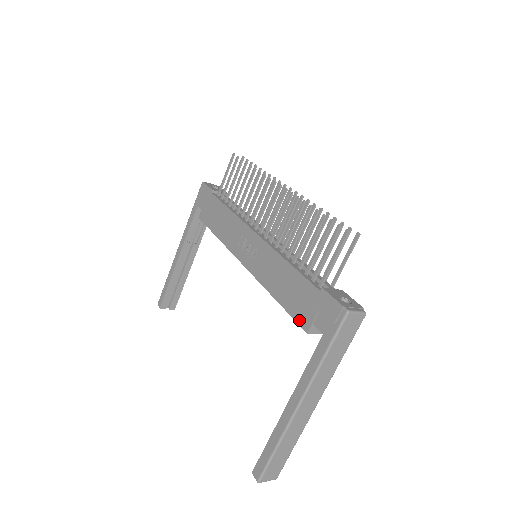
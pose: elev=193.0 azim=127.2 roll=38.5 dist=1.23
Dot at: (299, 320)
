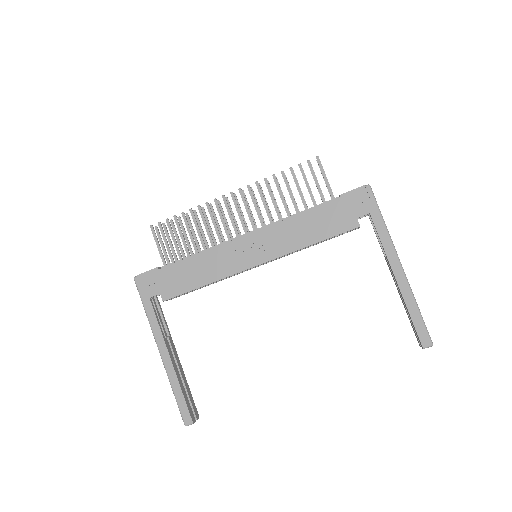
Dot at: (346, 228)
